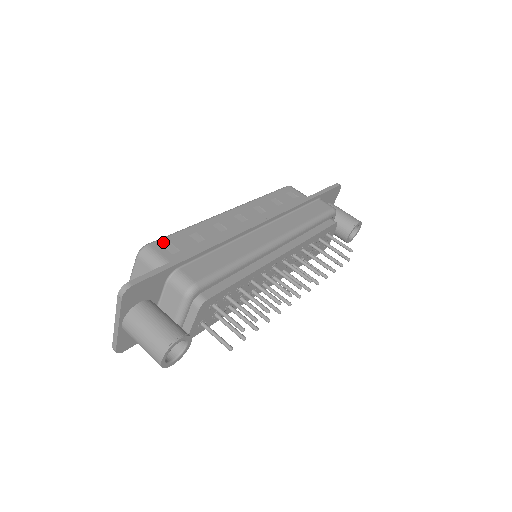
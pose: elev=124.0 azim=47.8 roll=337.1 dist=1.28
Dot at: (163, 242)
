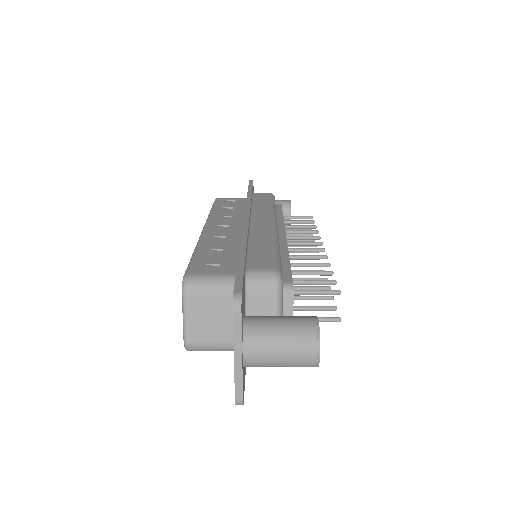
Dot at: (195, 267)
